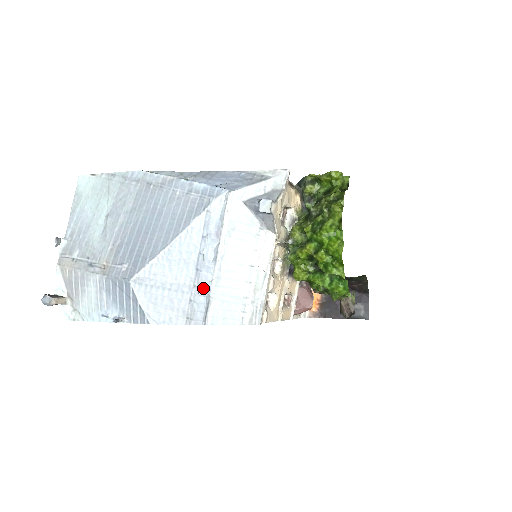
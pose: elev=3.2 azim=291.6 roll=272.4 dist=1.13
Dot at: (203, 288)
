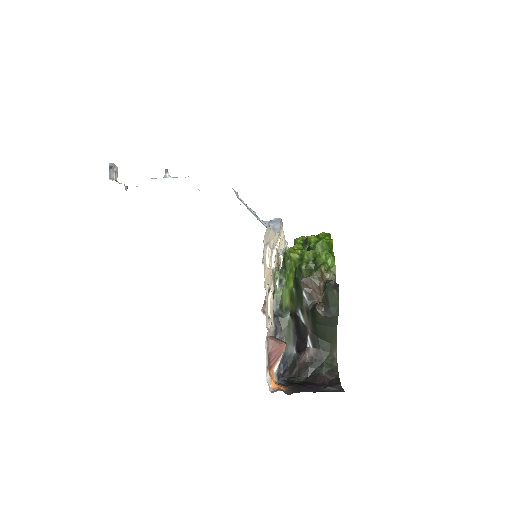
Dot at: occluded
